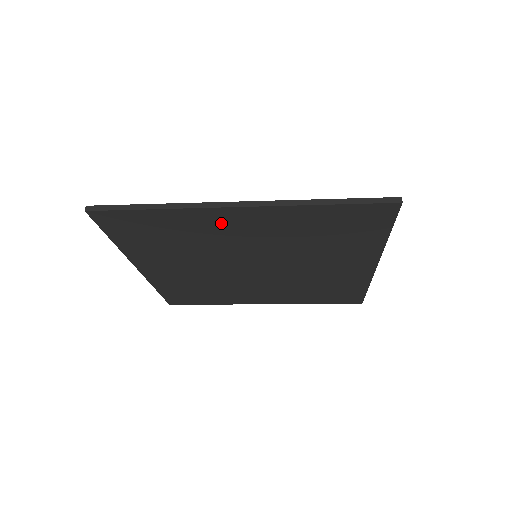
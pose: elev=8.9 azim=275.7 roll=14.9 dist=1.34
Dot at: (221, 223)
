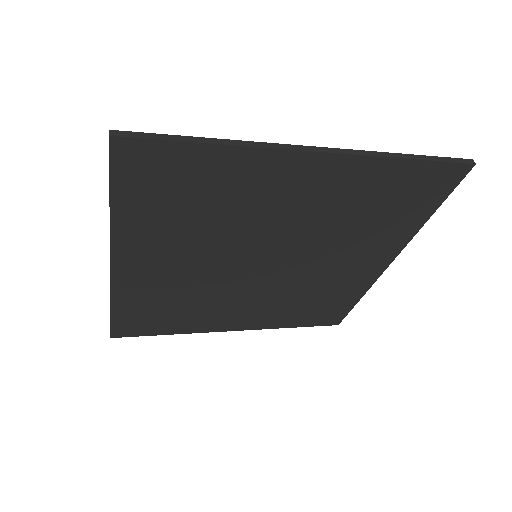
Dot at: (279, 180)
